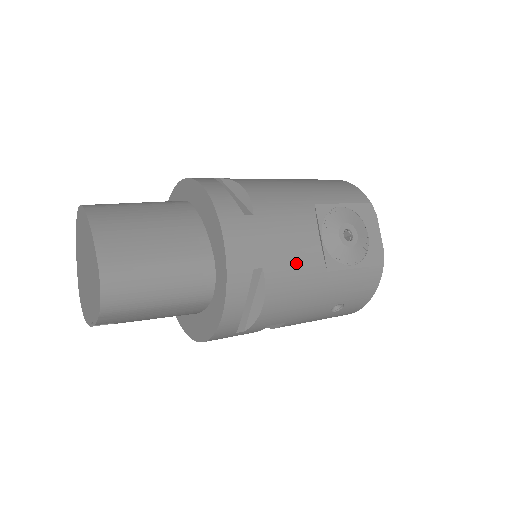
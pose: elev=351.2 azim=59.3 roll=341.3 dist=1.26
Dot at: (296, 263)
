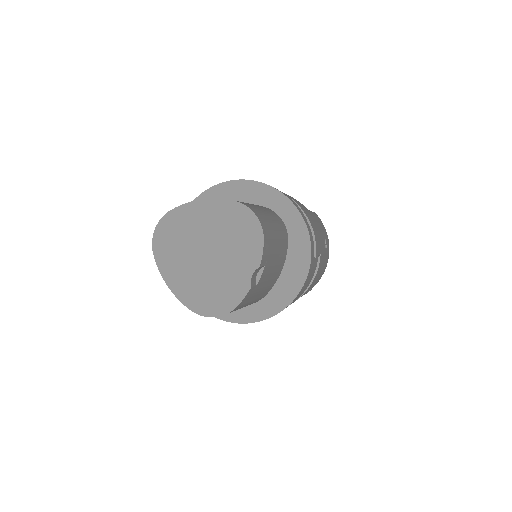
Dot at: occluded
